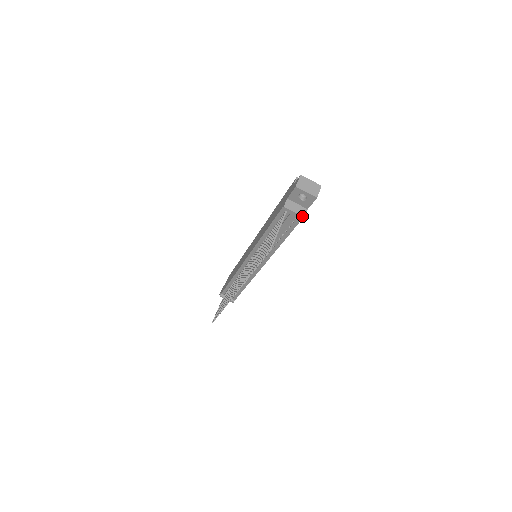
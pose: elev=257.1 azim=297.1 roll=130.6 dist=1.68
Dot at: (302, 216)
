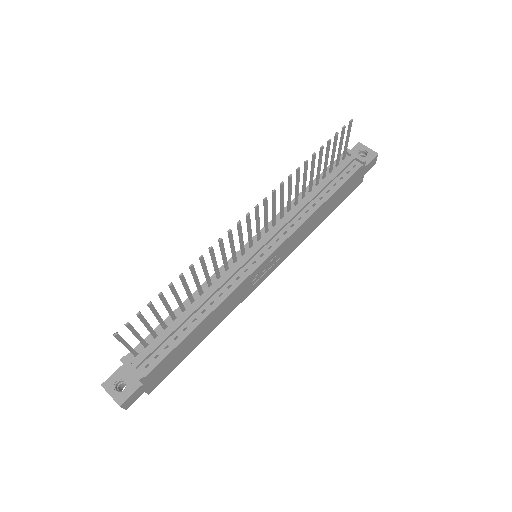
Dot at: (364, 158)
